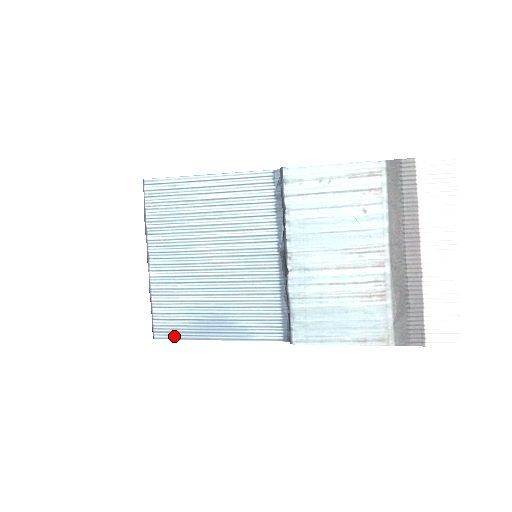
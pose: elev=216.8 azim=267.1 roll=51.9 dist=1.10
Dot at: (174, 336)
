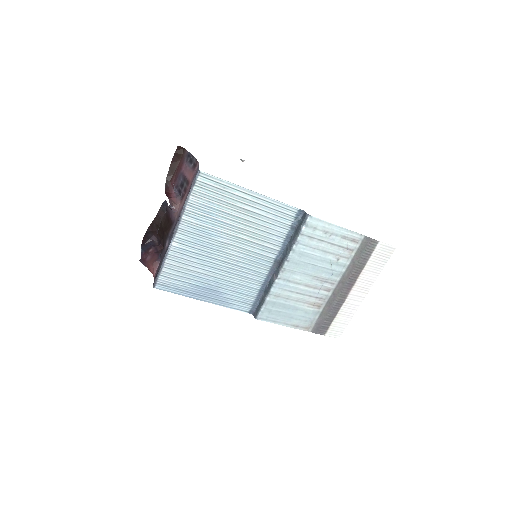
Dot at: (172, 290)
